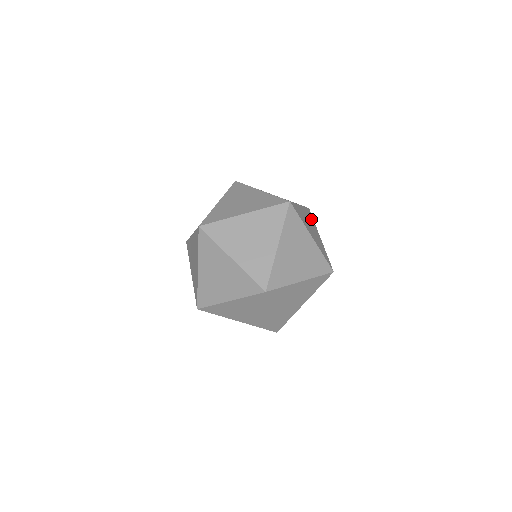
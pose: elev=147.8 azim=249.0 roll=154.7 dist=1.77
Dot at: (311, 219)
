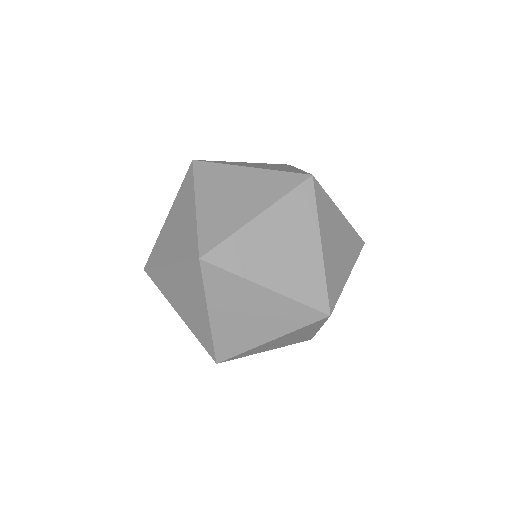
Dot at: occluded
